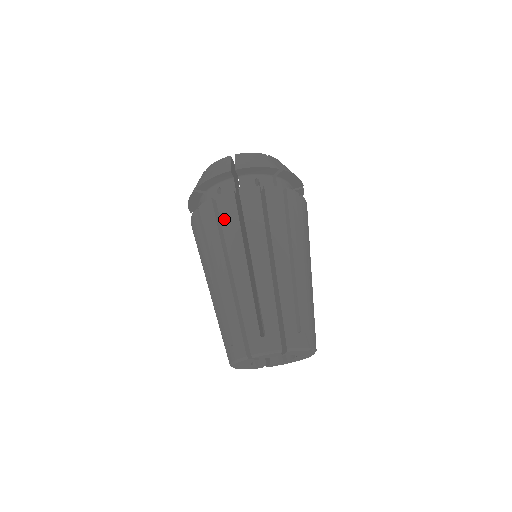
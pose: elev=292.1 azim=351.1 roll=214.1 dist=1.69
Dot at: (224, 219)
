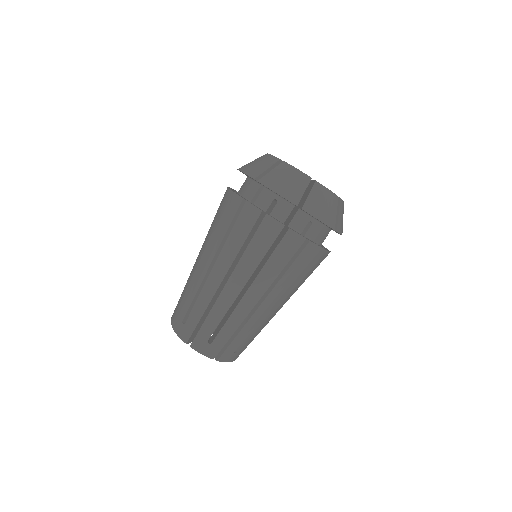
Dot at: (256, 240)
